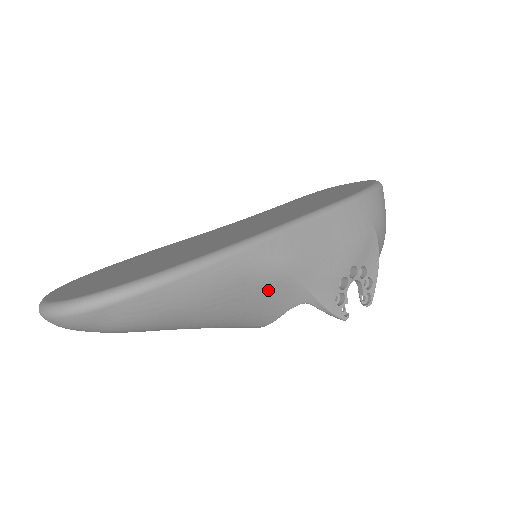
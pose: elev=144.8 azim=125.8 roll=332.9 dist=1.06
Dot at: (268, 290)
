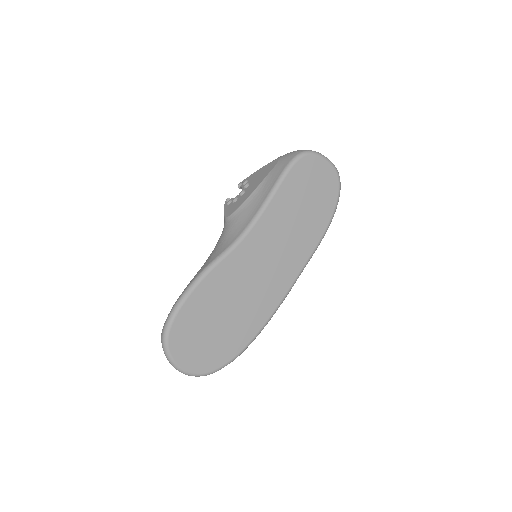
Dot at: occluded
